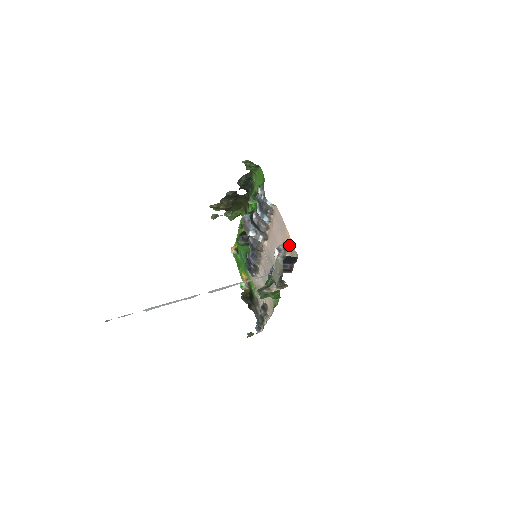
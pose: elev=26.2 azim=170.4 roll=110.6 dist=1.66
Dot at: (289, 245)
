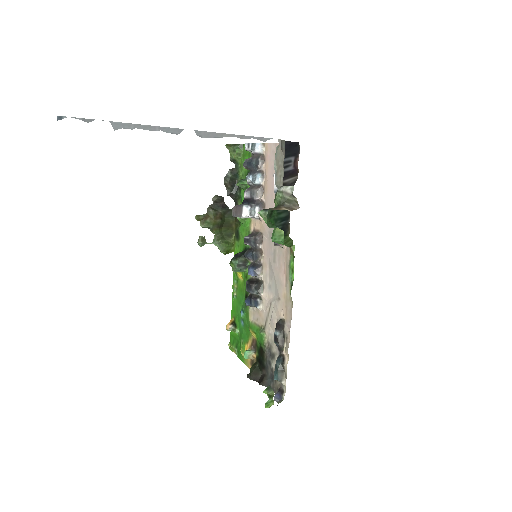
Dot at: occluded
